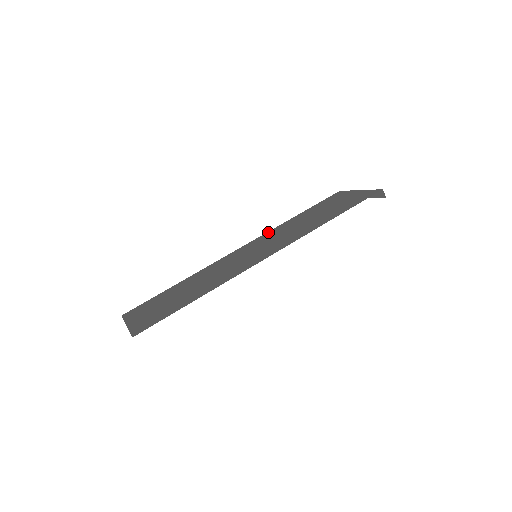
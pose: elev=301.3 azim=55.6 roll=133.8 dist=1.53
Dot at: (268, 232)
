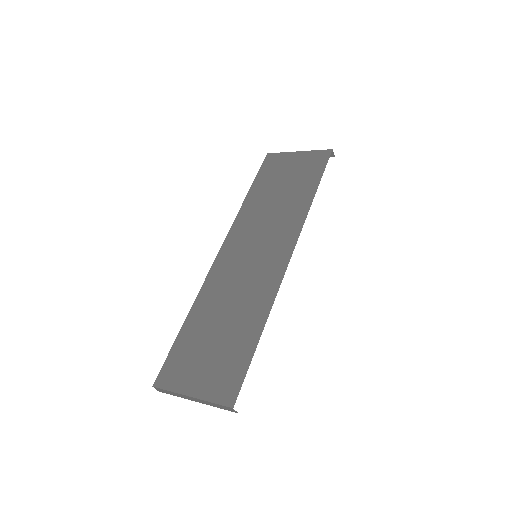
Dot at: (235, 222)
